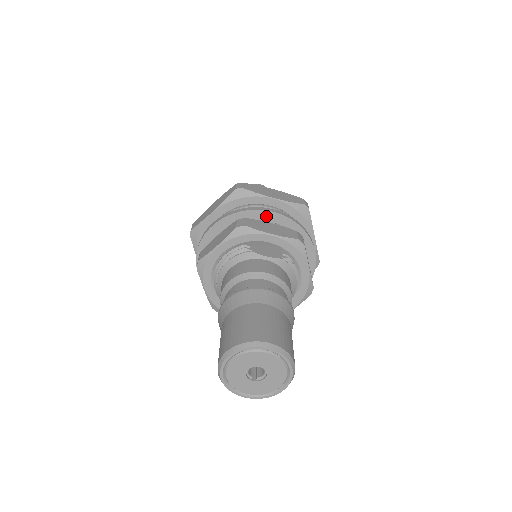
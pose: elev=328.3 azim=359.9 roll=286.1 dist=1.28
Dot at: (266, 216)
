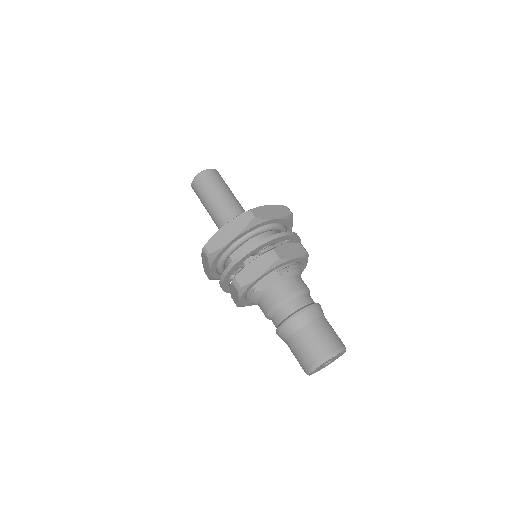
Dot at: (242, 261)
